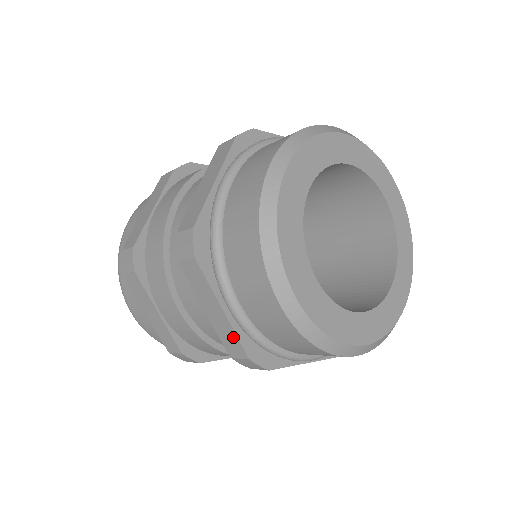
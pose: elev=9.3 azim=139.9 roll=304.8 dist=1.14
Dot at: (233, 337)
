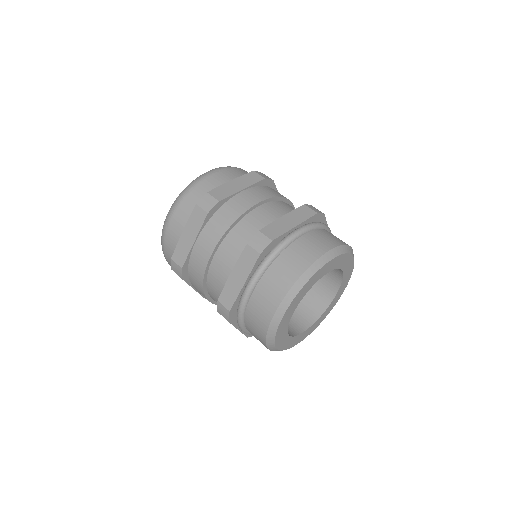
Dot at: occluded
